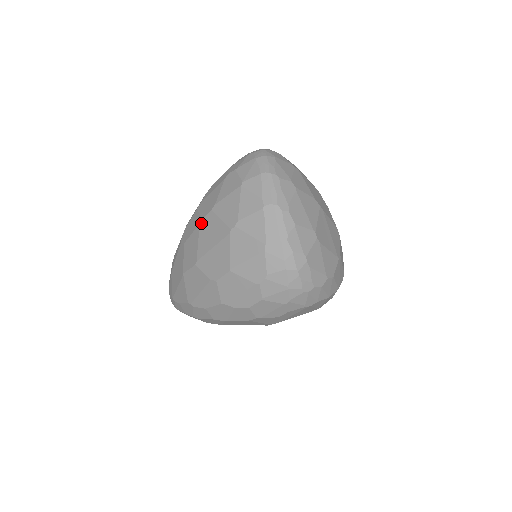
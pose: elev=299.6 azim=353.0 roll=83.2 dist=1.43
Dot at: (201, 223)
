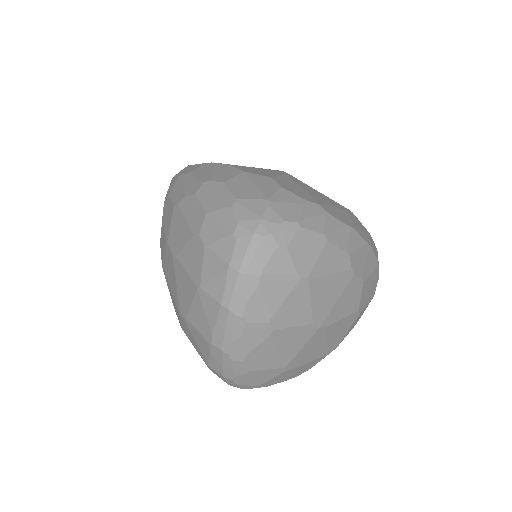
Dot at: (166, 245)
